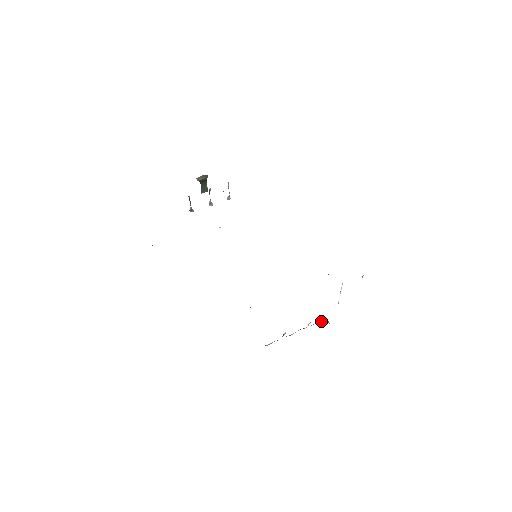
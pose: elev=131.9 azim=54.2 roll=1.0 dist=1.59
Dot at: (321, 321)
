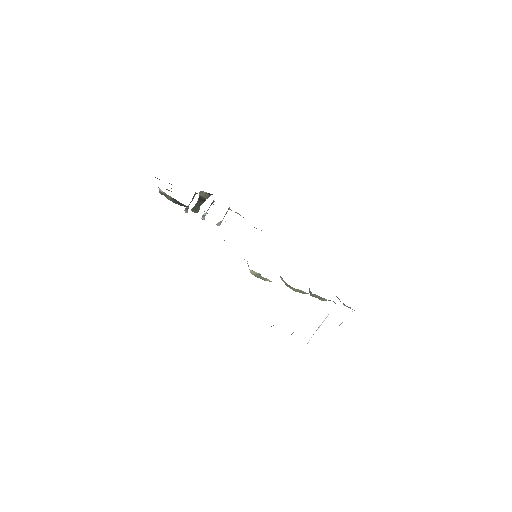
Dot at: occluded
